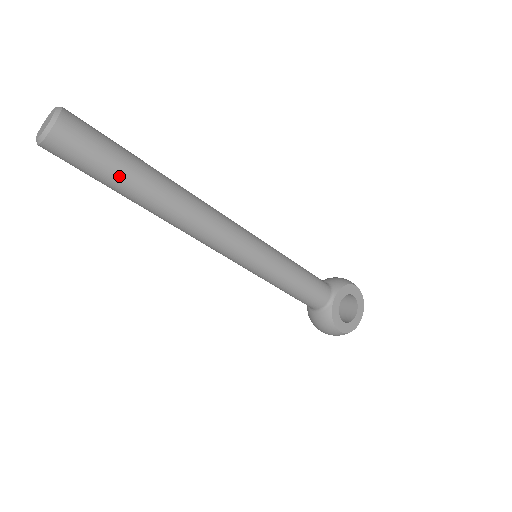
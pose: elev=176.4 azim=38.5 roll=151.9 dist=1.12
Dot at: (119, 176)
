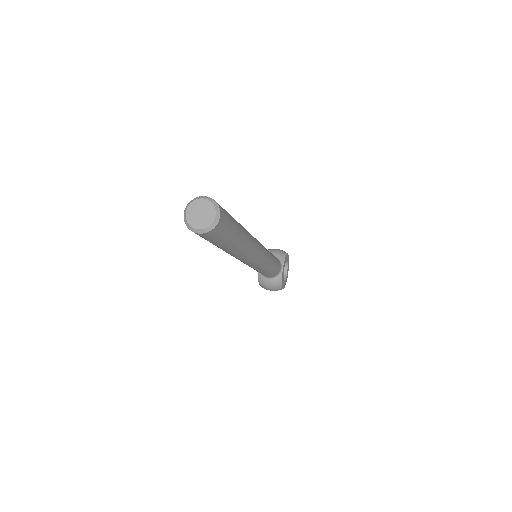
Dot at: (233, 239)
